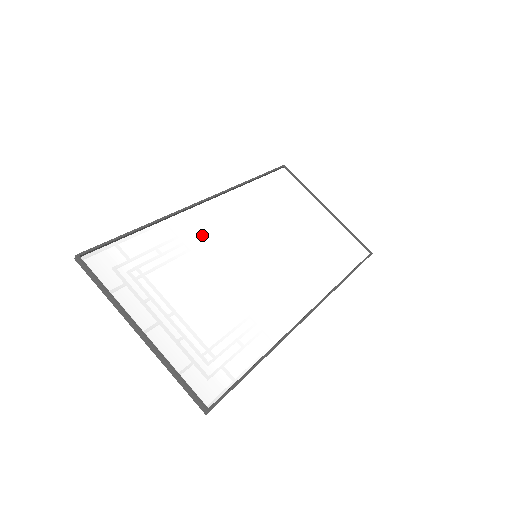
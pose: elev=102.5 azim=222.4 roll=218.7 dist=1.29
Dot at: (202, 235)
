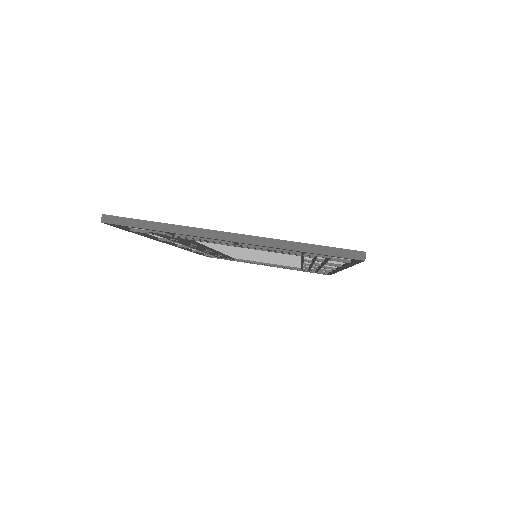
Dot at: occluded
